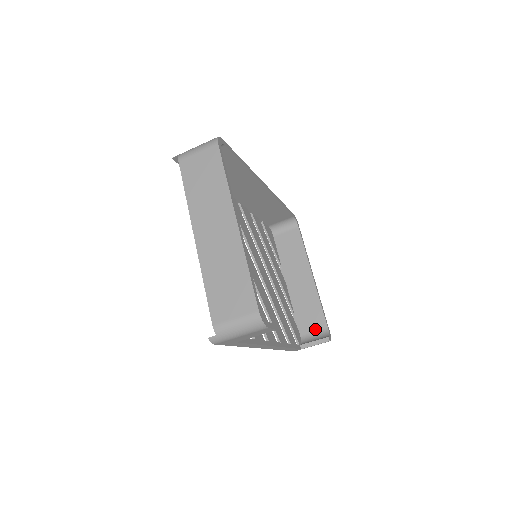
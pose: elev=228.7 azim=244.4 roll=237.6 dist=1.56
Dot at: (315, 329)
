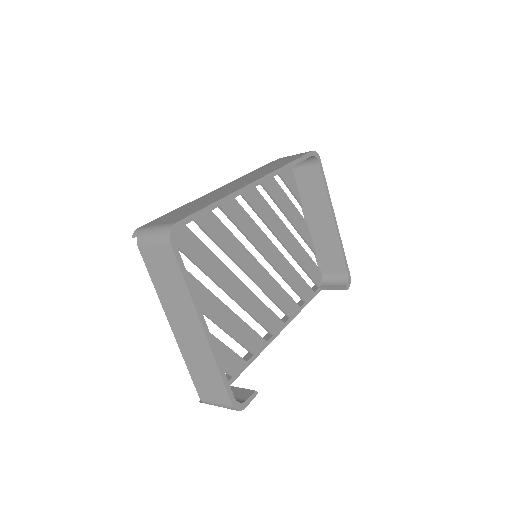
Dot at: (335, 271)
